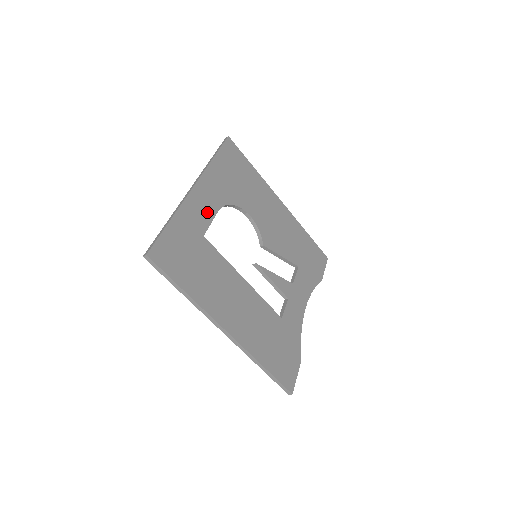
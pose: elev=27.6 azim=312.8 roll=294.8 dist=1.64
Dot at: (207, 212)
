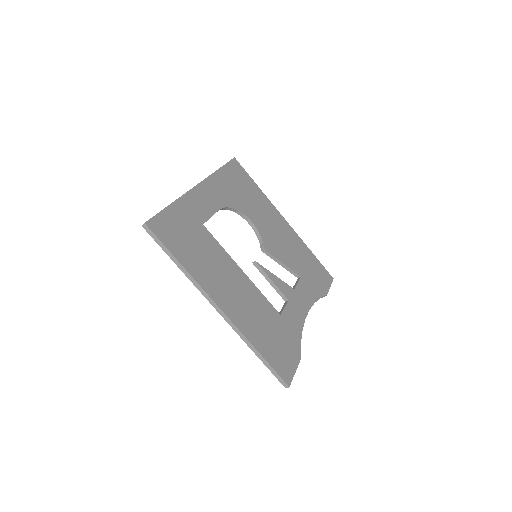
Dot at: (208, 207)
